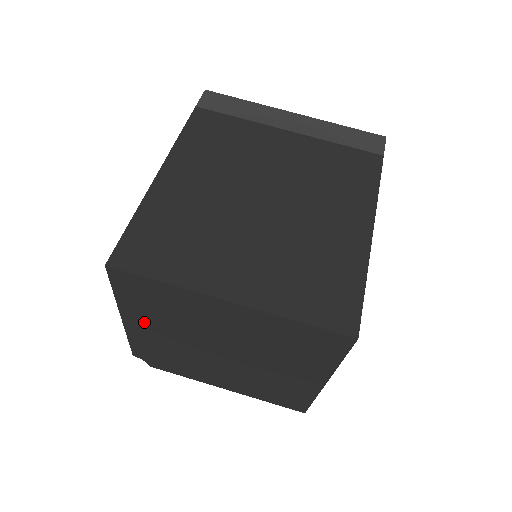
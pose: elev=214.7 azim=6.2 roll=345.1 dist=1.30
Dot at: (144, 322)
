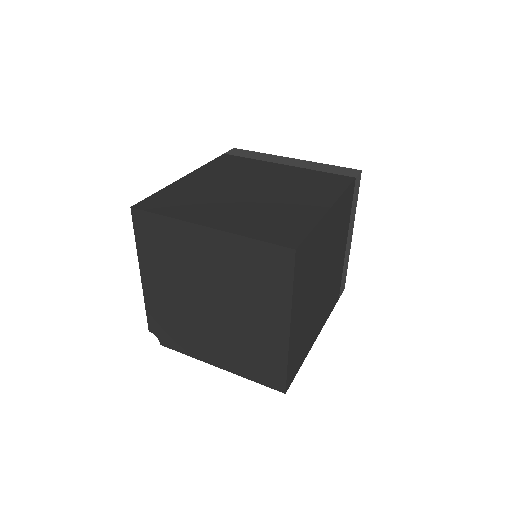
Dot at: (155, 274)
